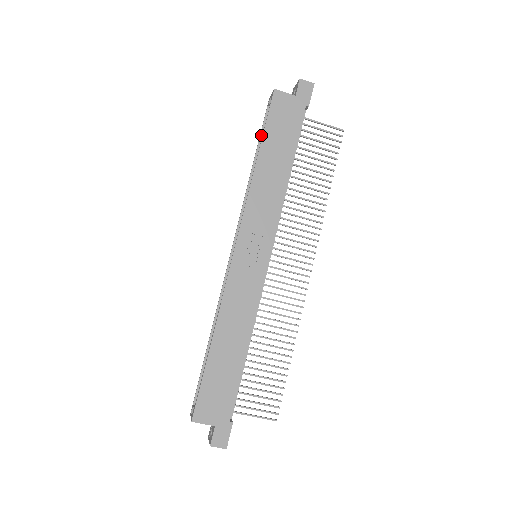
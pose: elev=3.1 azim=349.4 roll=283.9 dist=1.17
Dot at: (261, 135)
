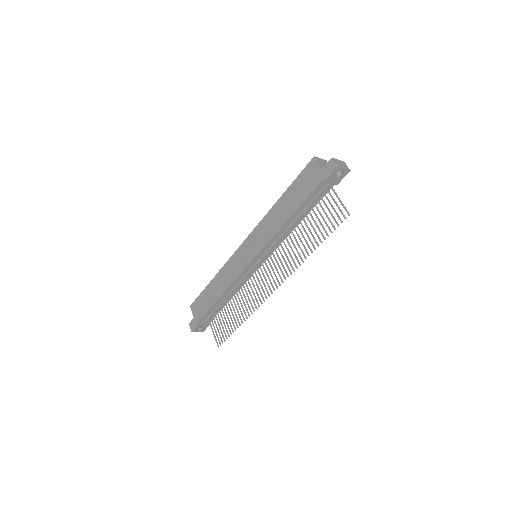
Dot at: occluded
